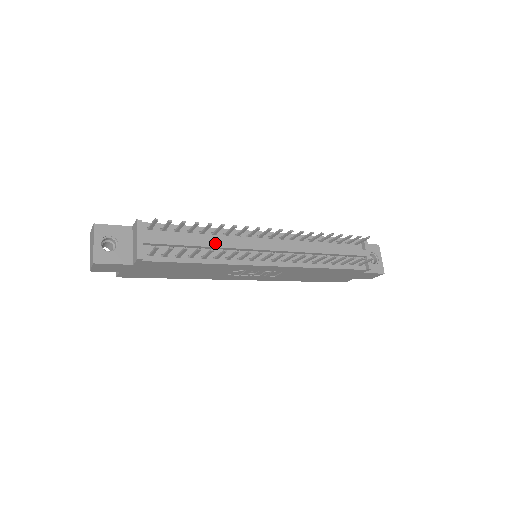
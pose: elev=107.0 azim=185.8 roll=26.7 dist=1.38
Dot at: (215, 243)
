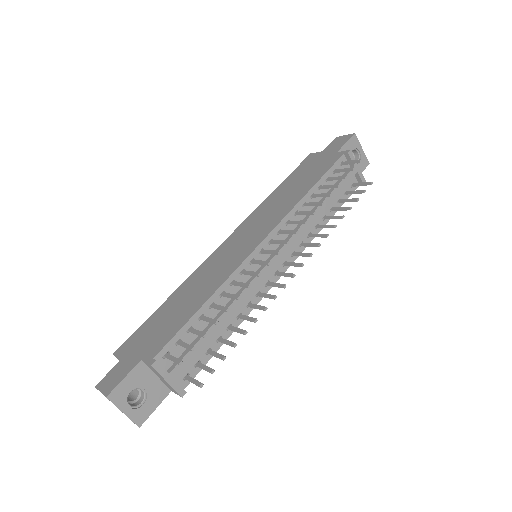
Dot at: (232, 307)
